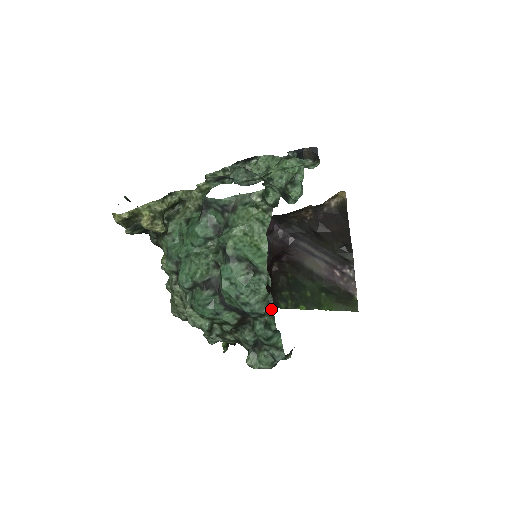
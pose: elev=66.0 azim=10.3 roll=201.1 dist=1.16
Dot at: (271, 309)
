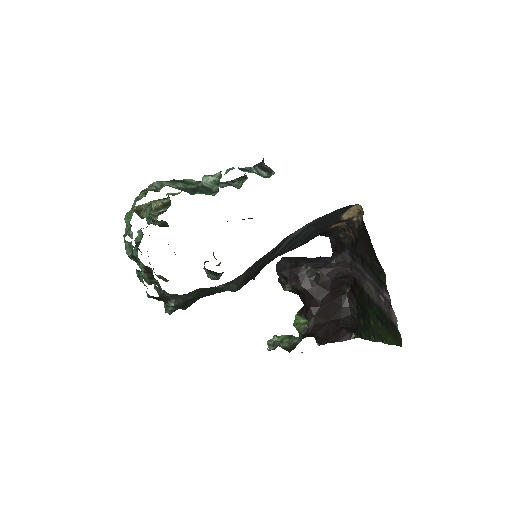
Dot at: (132, 253)
